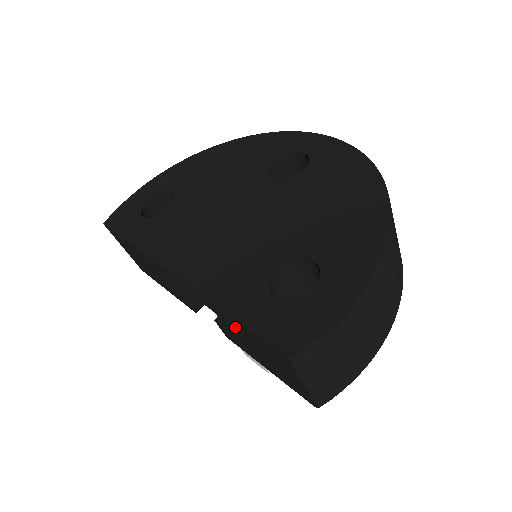
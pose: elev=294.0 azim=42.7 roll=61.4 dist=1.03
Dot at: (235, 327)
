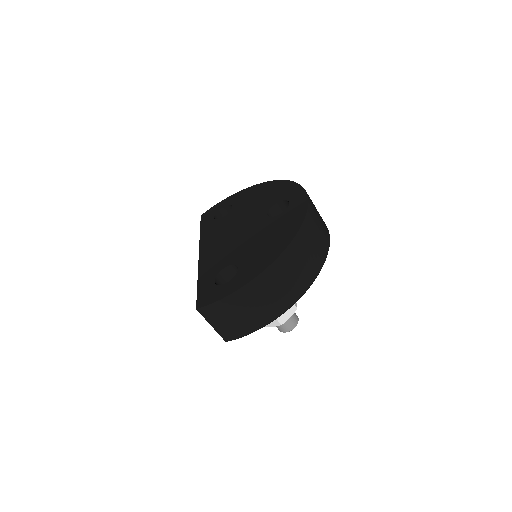
Dot at: occluded
